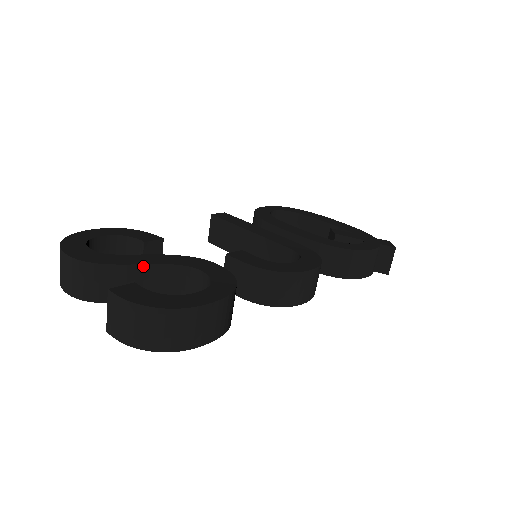
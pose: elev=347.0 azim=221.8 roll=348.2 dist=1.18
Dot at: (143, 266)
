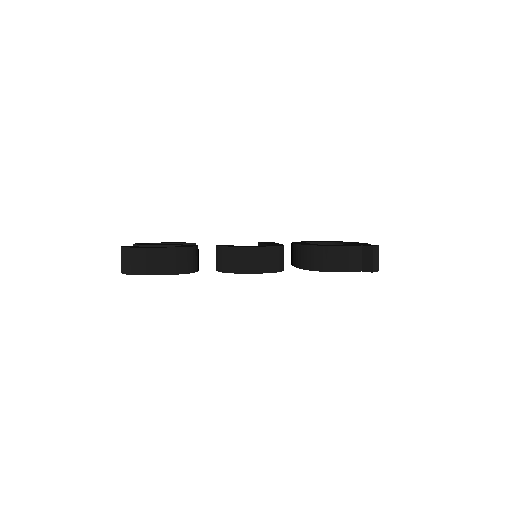
Dot at: (159, 246)
